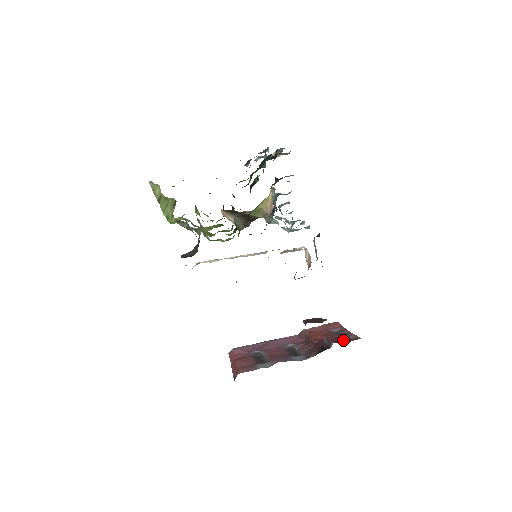
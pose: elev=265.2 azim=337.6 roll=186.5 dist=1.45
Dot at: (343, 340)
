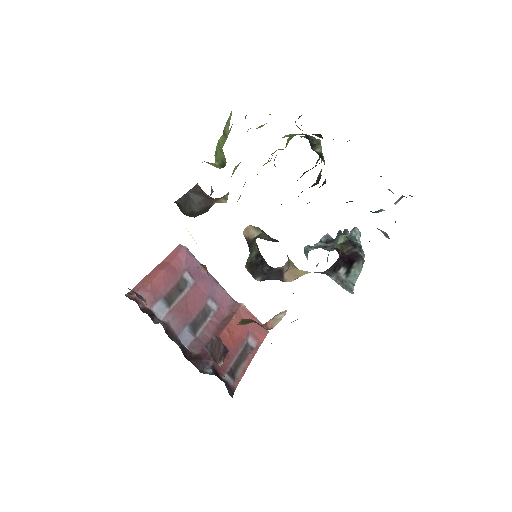
Dot at: (229, 369)
